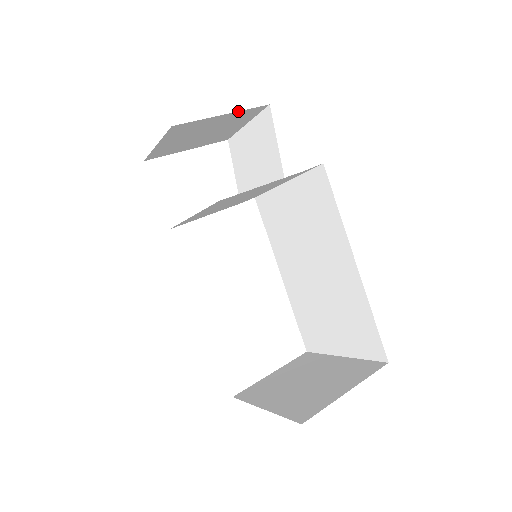
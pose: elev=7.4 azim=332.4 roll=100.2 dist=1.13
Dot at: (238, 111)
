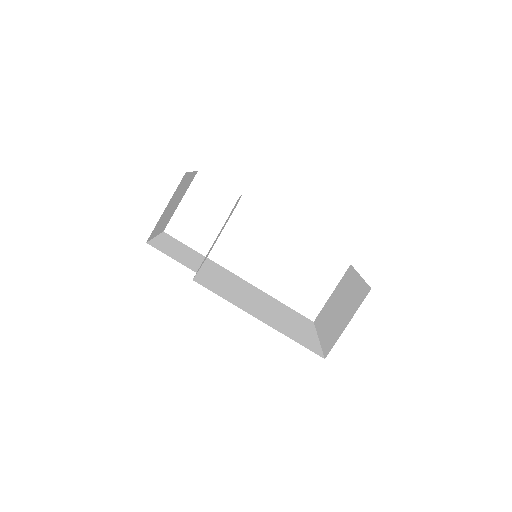
Dot at: (172, 197)
